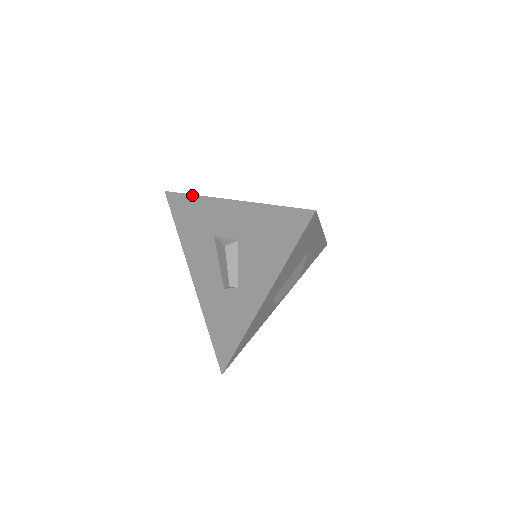
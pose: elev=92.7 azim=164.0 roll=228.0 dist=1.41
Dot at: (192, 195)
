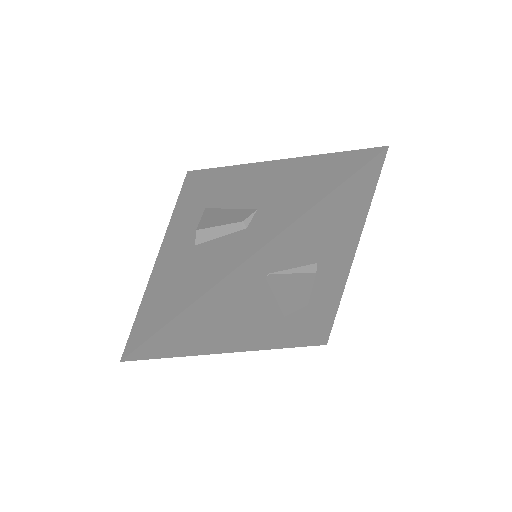
Dot at: (176, 204)
